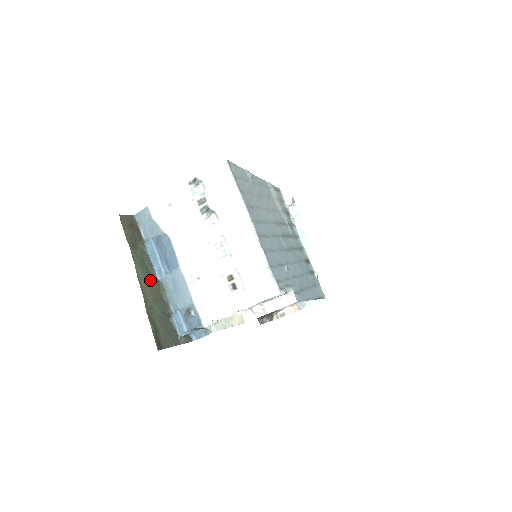
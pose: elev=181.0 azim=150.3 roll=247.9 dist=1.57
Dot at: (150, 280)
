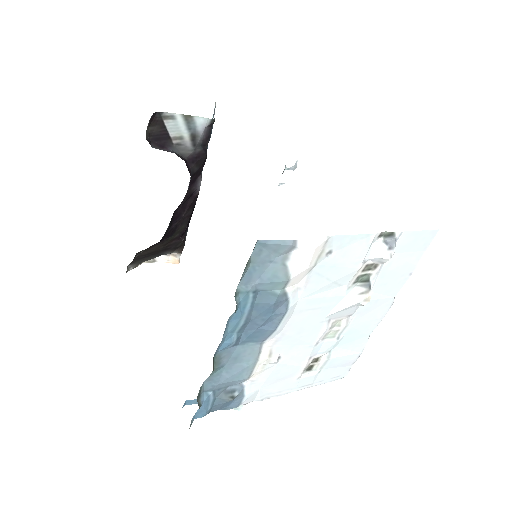
Dot at: occluded
